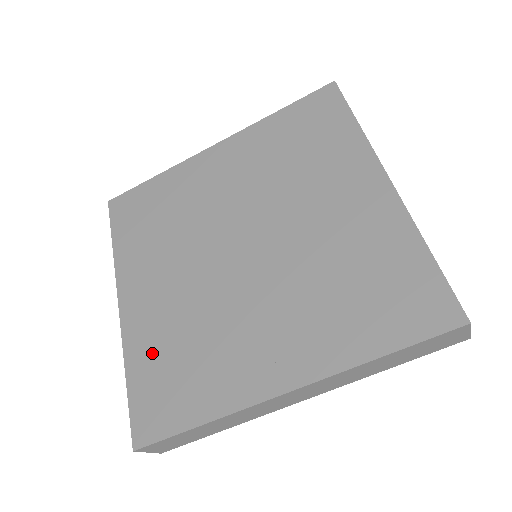
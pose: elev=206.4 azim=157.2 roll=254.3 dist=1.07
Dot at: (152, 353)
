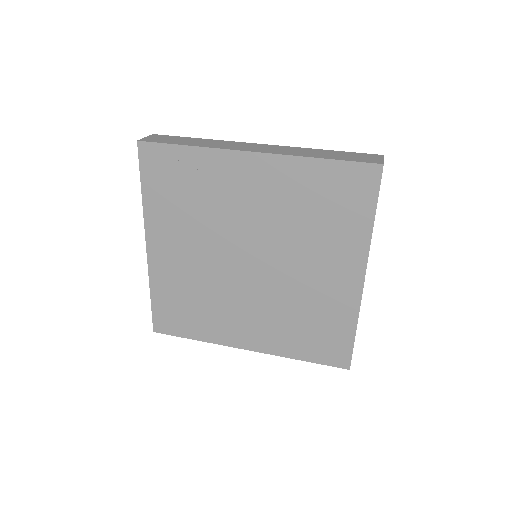
Dot at: (170, 291)
